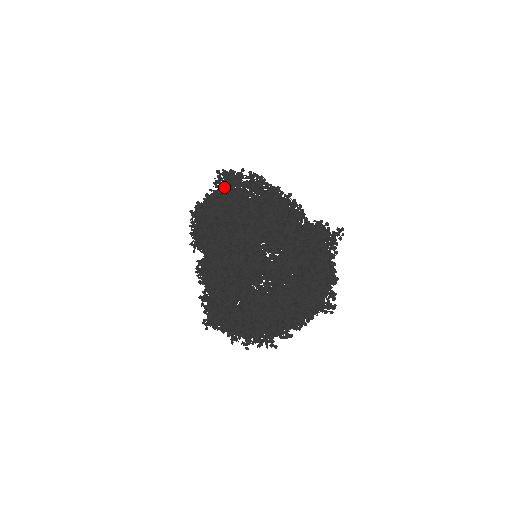
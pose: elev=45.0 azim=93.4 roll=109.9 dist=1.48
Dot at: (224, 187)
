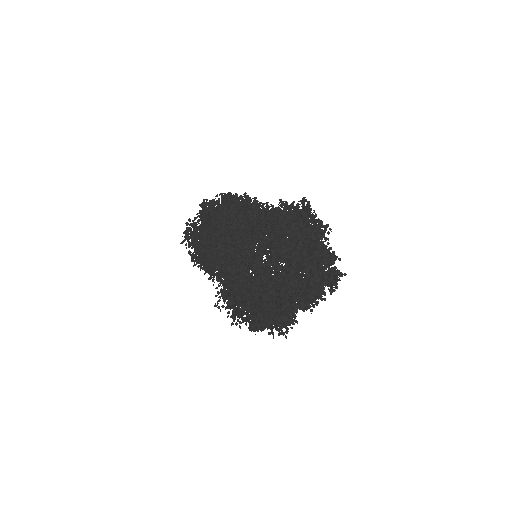
Dot at: occluded
